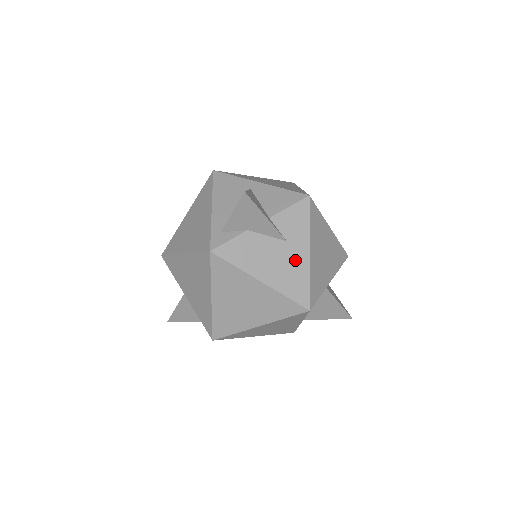
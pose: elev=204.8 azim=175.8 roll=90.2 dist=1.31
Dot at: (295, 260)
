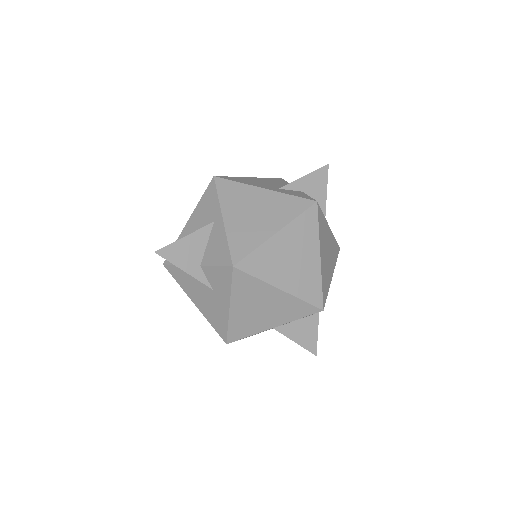
Dot at: (218, 306)
